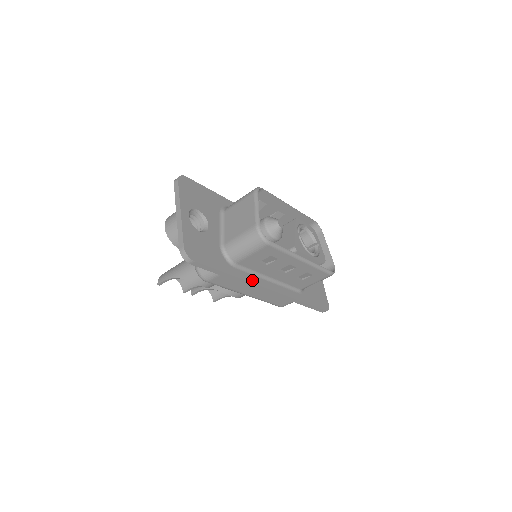
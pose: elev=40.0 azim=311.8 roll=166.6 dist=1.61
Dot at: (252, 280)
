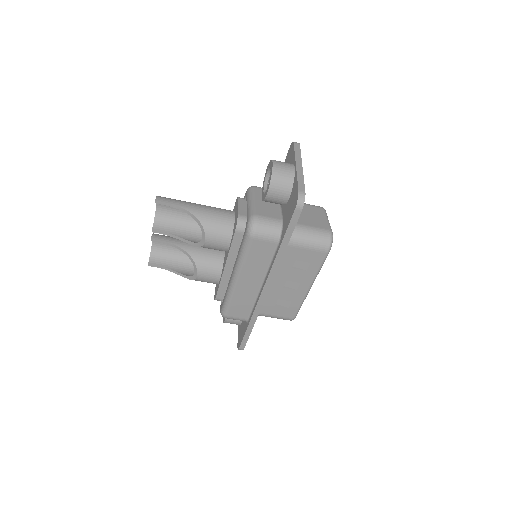
Dot at: (276, 269)
